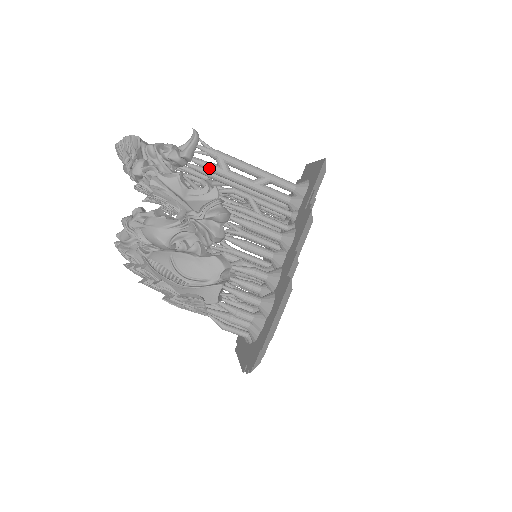
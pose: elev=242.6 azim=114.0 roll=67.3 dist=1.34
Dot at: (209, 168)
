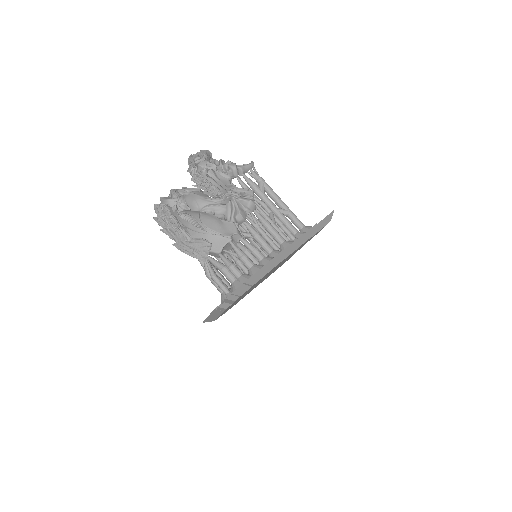
Dot at: (252, 184)
